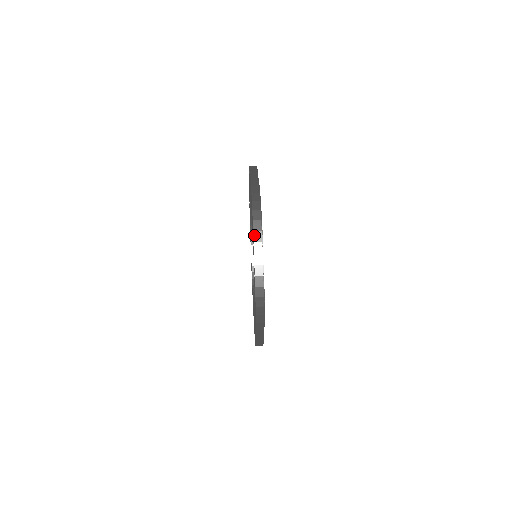
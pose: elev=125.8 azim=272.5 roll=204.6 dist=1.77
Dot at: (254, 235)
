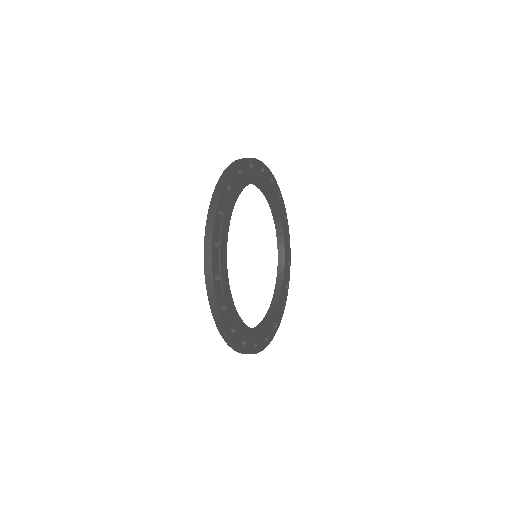
Dot at: occluded
